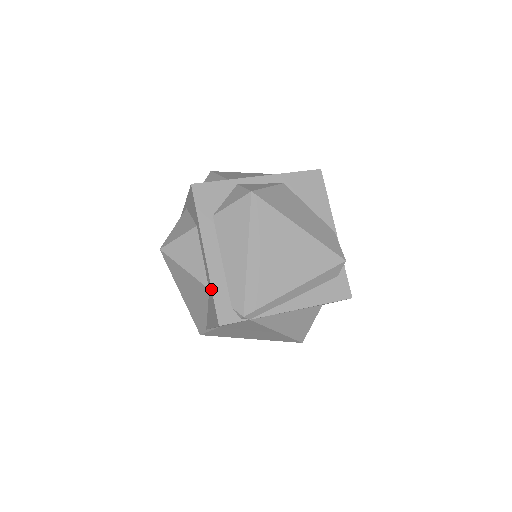
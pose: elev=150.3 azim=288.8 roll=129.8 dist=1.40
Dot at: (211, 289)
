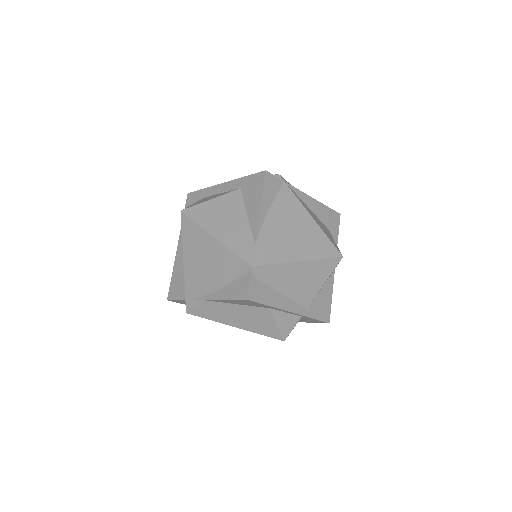
Dot at: (243, 177)
